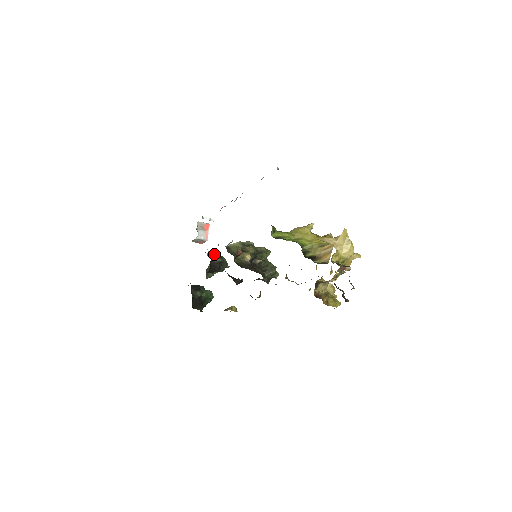
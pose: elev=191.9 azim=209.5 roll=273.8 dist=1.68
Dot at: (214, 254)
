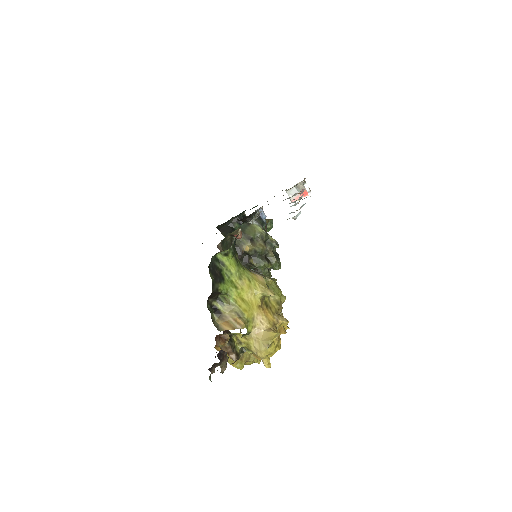
Dot at: (263, 216)
